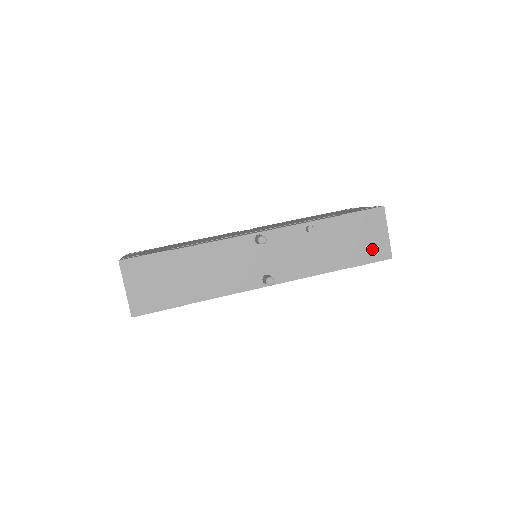
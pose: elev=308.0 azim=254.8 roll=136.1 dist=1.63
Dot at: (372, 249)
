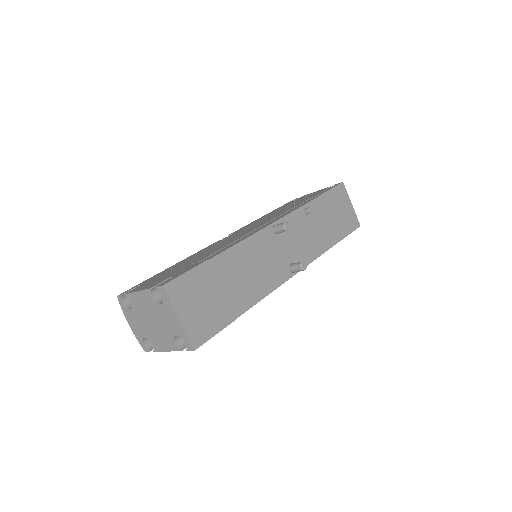
Dot at: (347, 221)
